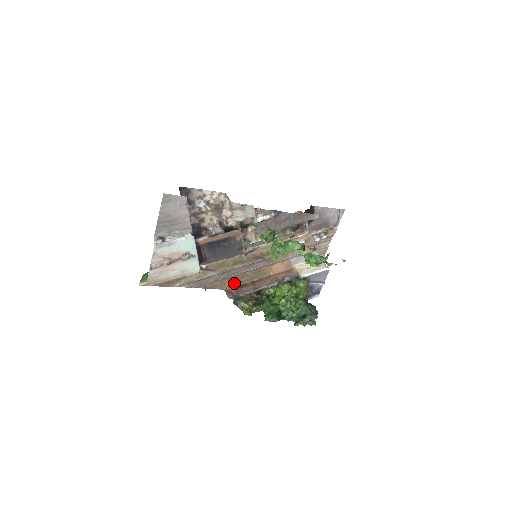
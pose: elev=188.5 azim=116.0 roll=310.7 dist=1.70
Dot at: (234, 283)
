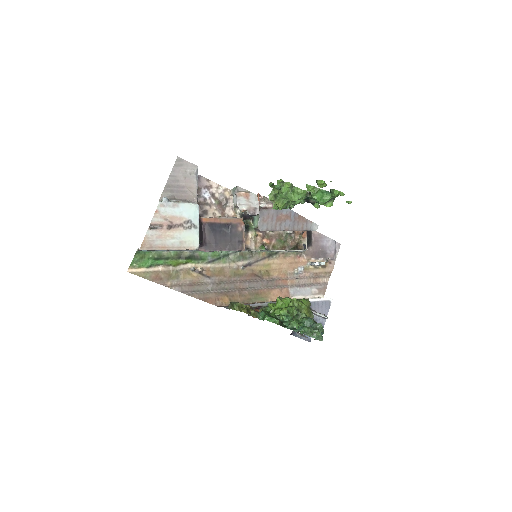
Dot at: (229, 301)
